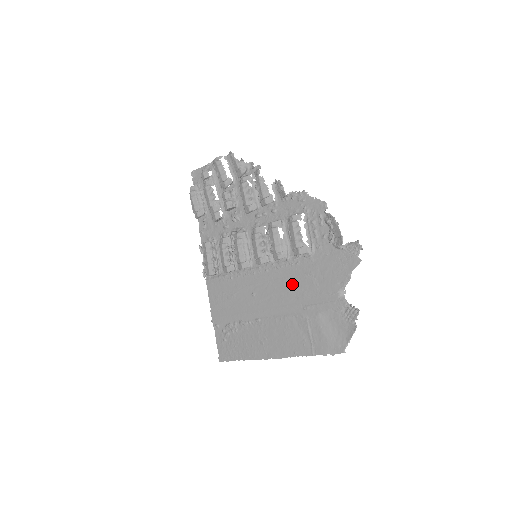
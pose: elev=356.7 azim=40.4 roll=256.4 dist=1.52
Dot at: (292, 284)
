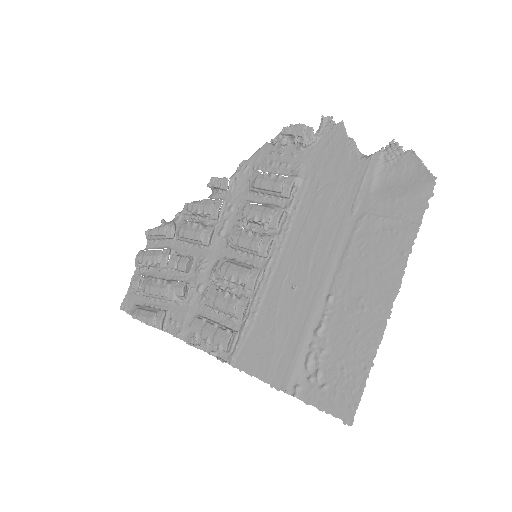
Dot at: (316, 219)
